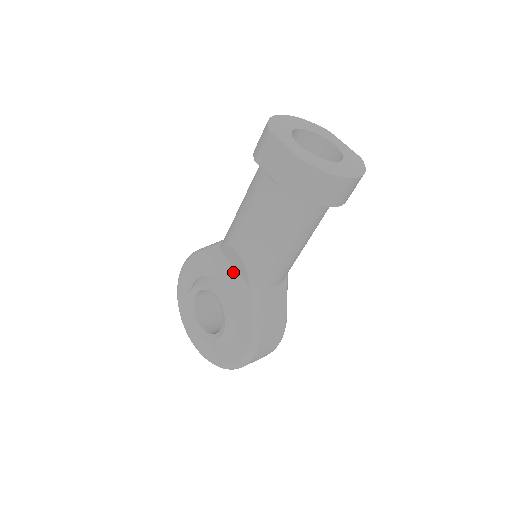
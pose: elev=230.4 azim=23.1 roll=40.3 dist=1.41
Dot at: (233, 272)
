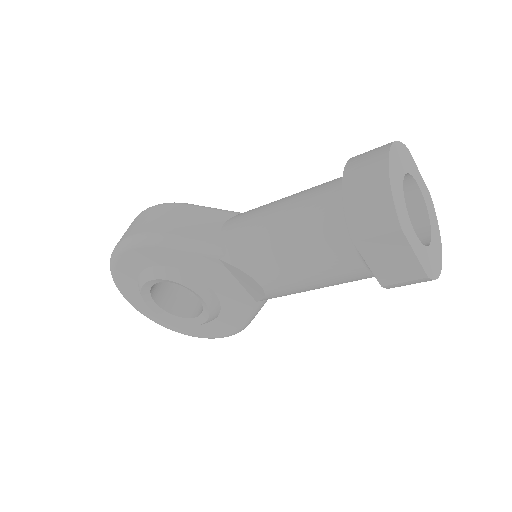
Dot at: (234, 284)
